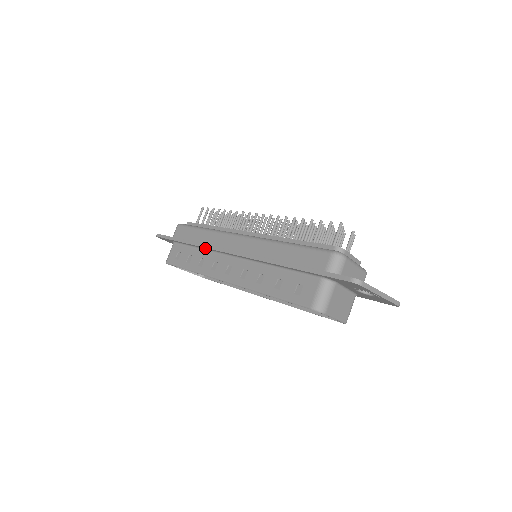
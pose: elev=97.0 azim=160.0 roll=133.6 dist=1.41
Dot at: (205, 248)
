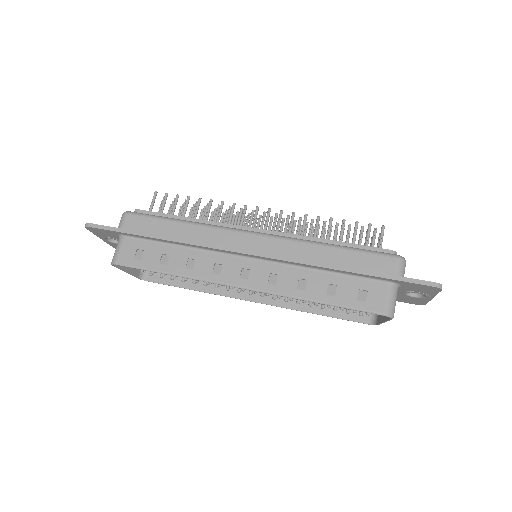
Dot at: (197, 246)
